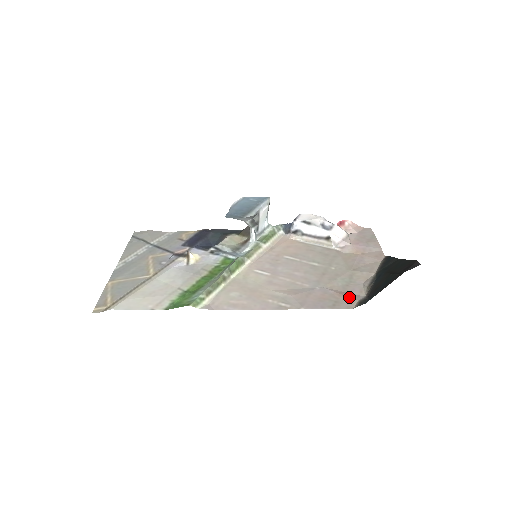
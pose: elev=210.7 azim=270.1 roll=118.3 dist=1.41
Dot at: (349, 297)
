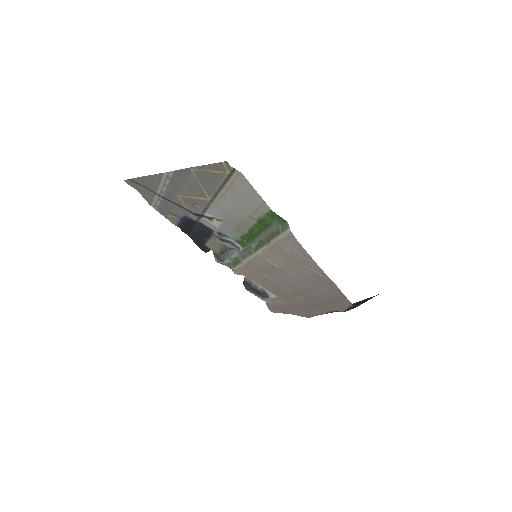
Dot at: (340, 303)
